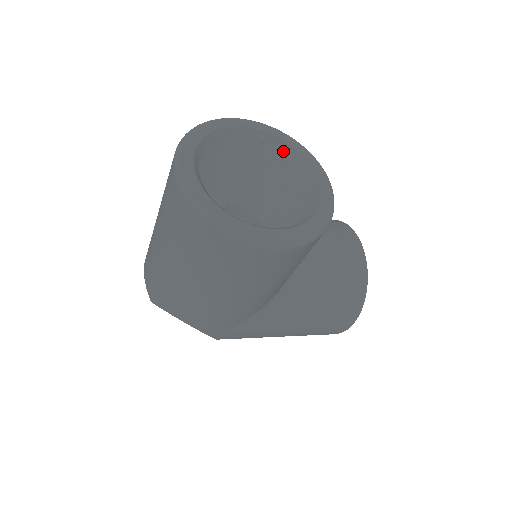
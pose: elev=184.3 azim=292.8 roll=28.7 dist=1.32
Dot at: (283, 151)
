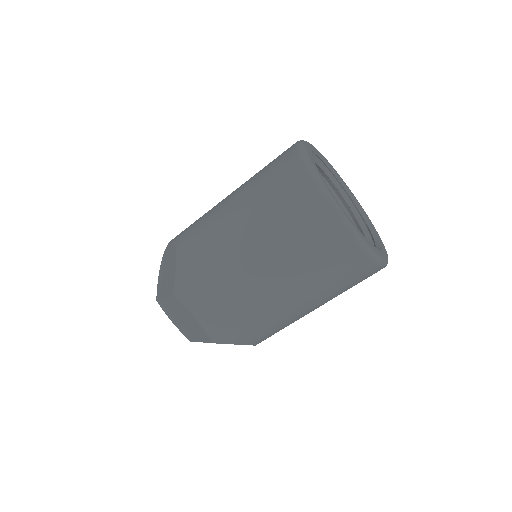
Dot at: (320, 166)
